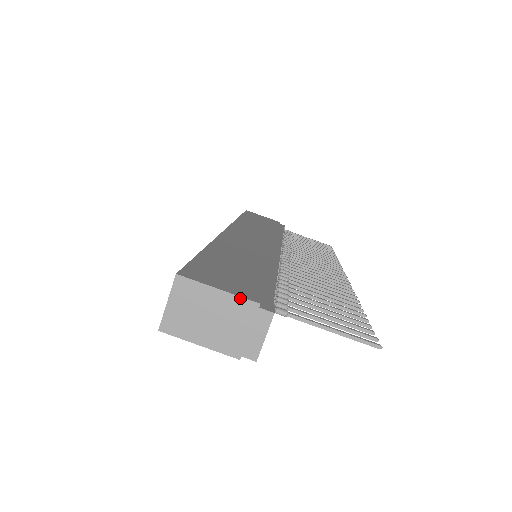
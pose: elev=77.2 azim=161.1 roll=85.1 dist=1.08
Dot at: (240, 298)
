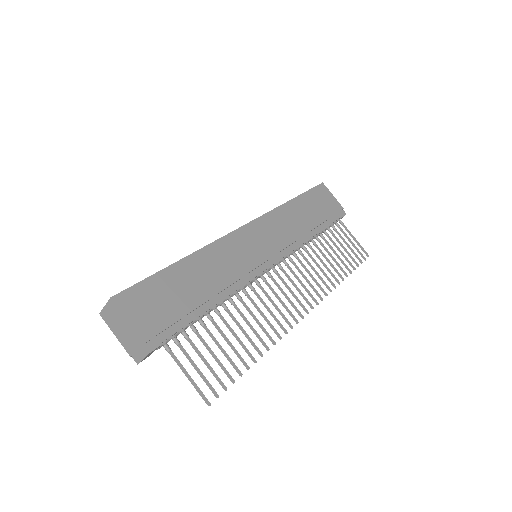
Dot at: (136, 333)
